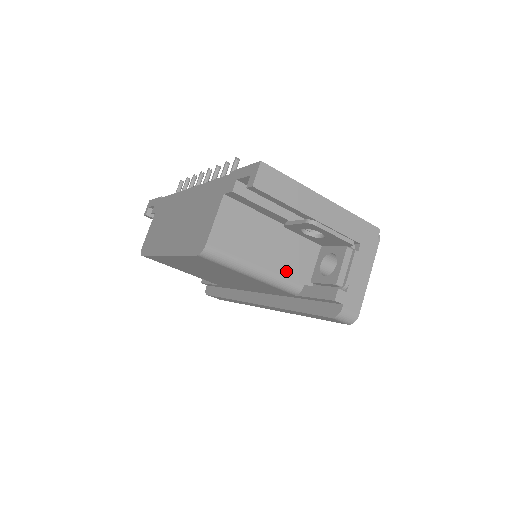
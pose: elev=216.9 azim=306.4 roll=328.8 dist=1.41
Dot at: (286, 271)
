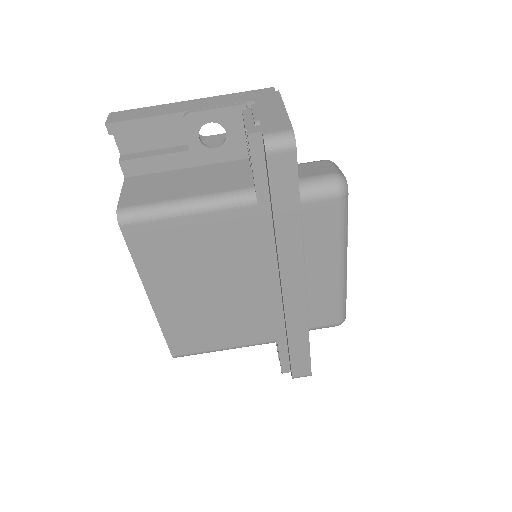
Dot at: (224, 187)
